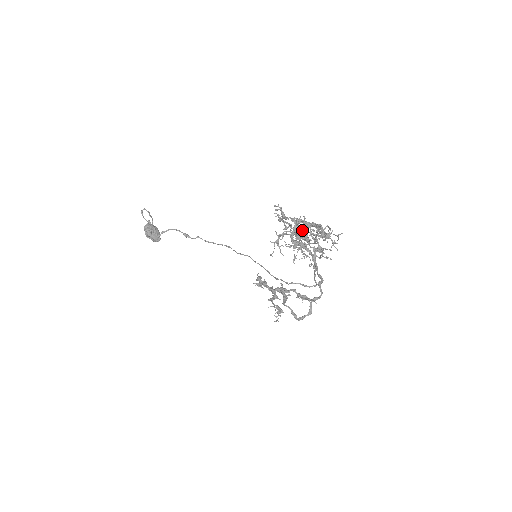
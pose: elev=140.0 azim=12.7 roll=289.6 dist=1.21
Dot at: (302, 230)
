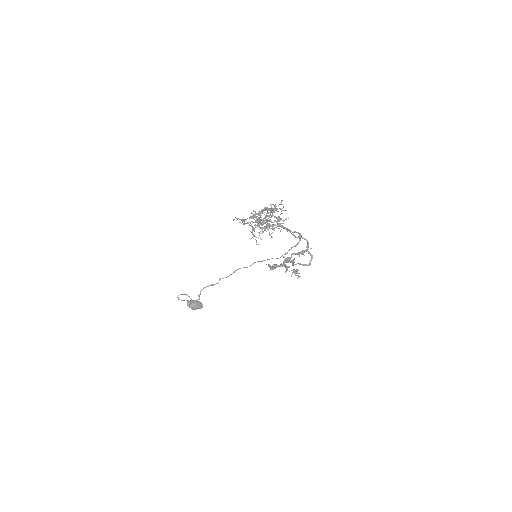
Dot at: (259, 218)
